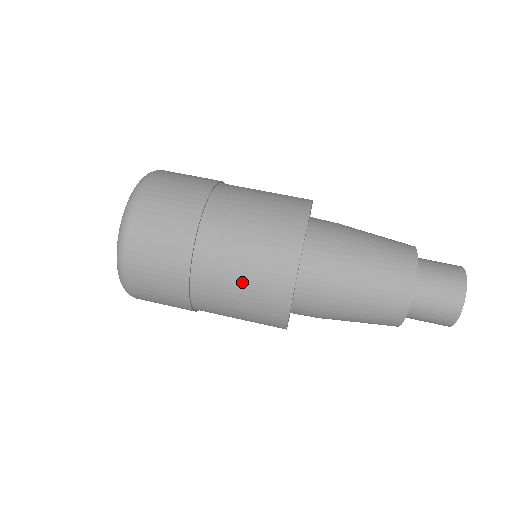
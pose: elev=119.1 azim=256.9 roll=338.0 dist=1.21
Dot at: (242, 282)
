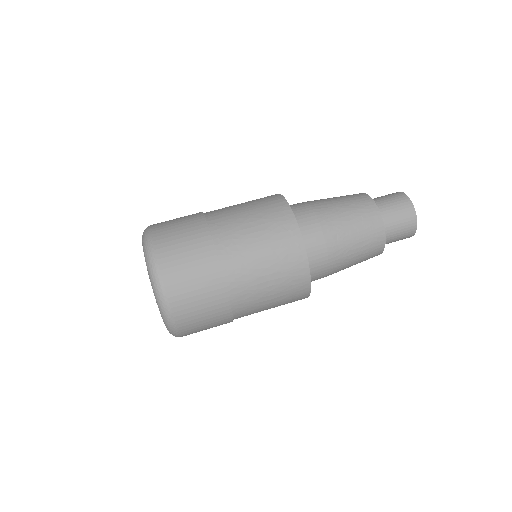
Dot at: (272, 306)
